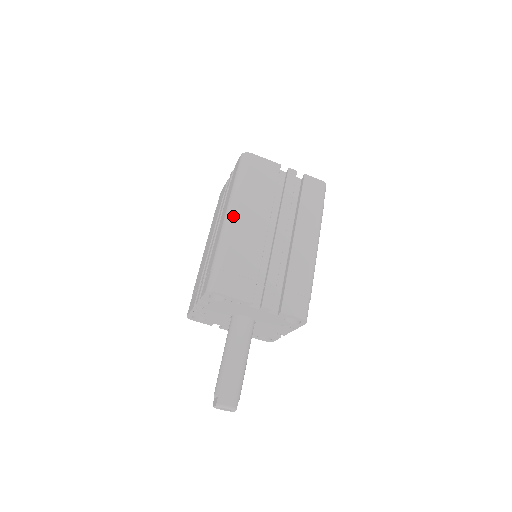
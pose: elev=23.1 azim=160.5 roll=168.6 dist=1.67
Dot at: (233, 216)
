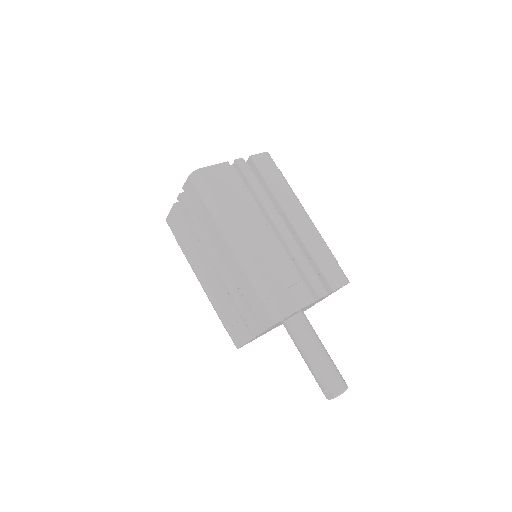
Dot at: (239, 241)
